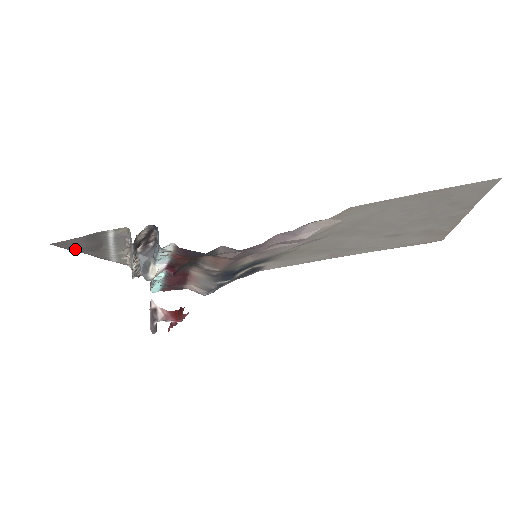
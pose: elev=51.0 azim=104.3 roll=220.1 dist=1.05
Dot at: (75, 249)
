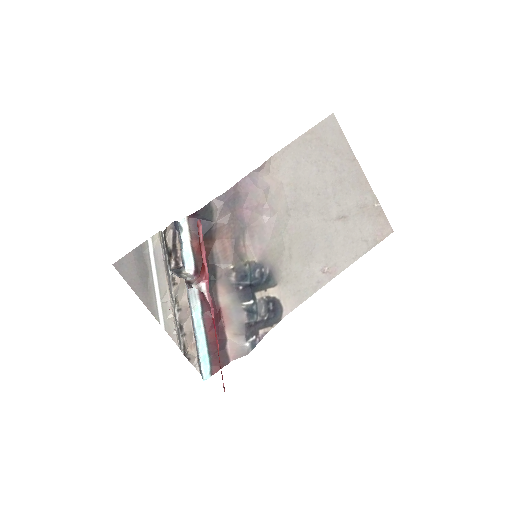
Dot at: (130, 281)
